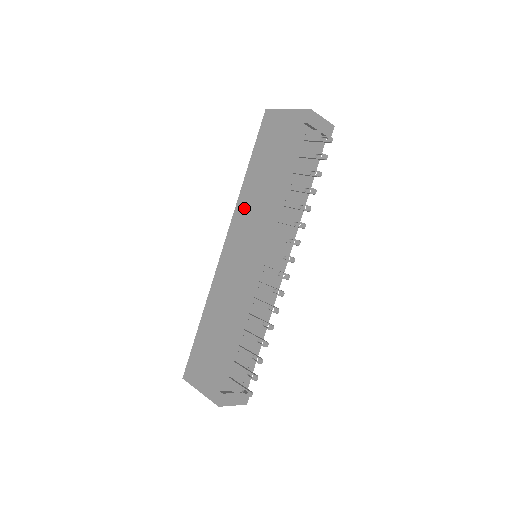
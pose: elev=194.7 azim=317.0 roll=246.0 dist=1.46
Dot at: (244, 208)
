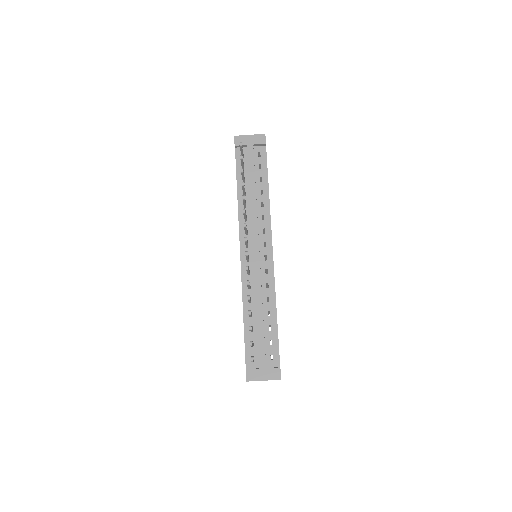
Dot at: occluded
